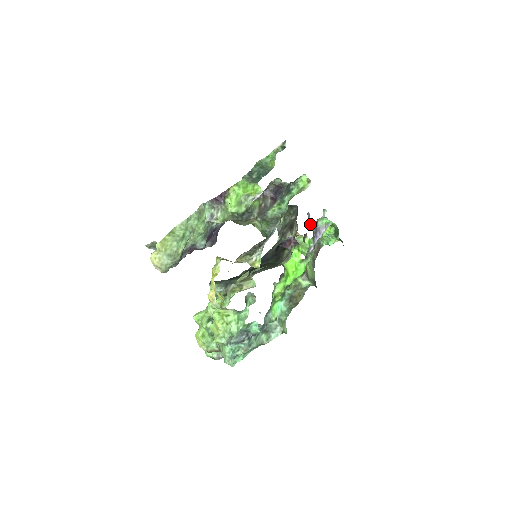
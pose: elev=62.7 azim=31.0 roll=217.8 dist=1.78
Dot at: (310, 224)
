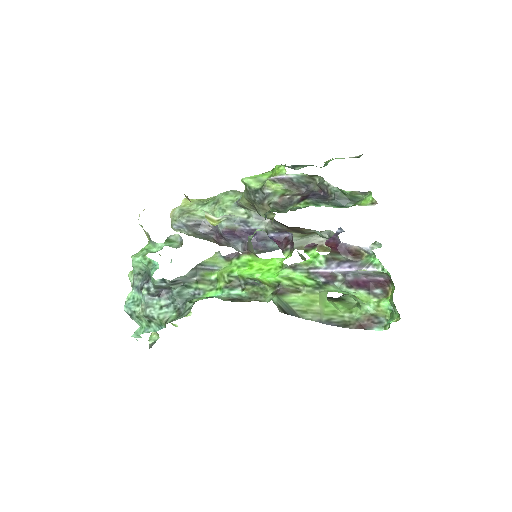
Dot at: (336, 242)
